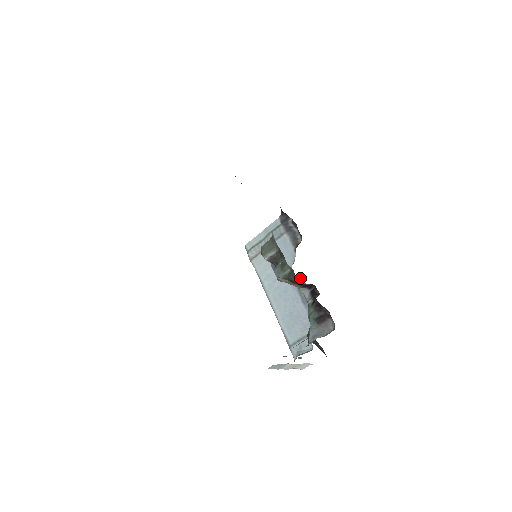
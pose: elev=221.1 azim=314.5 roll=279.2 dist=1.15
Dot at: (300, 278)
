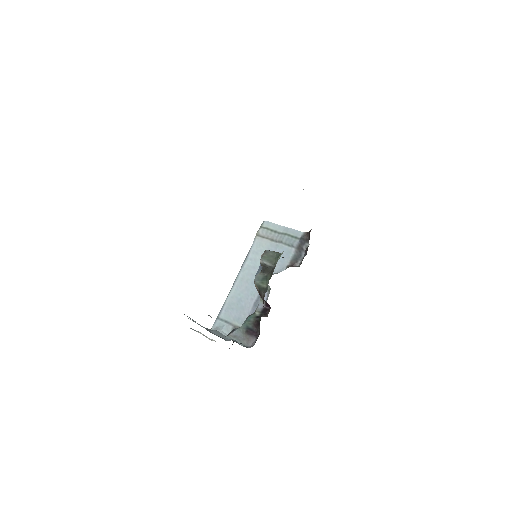
Dot at: (270, 288)
